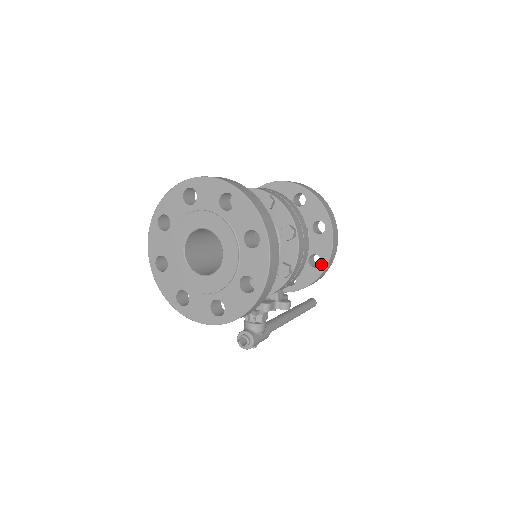
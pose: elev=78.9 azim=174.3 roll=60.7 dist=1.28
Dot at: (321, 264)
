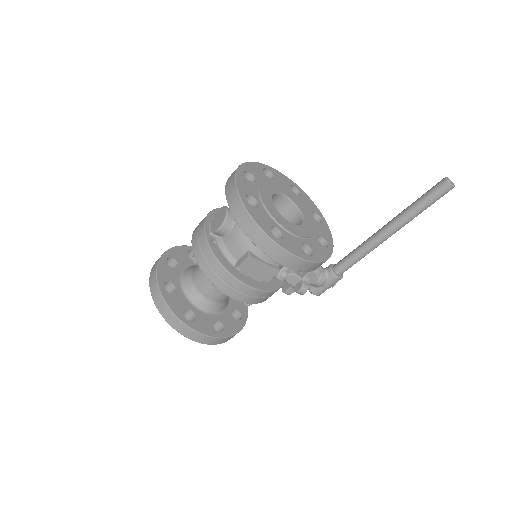
Dot at: occluded
